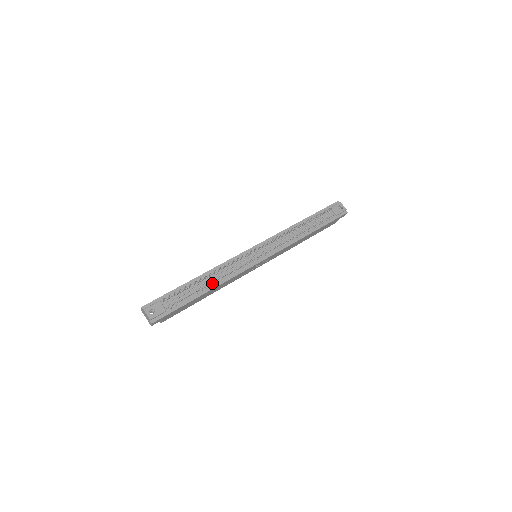
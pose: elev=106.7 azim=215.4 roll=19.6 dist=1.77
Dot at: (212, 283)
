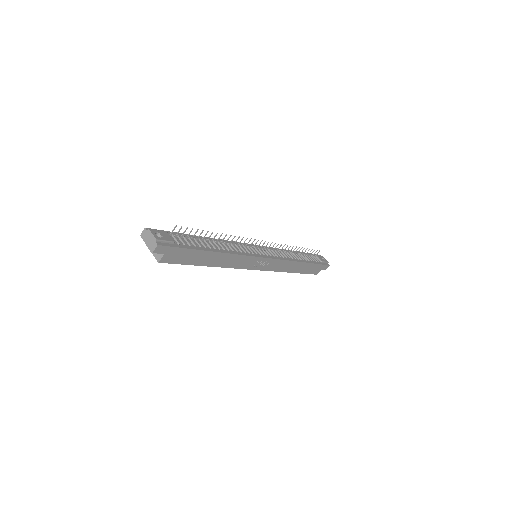
Dot at: (220, 248)
